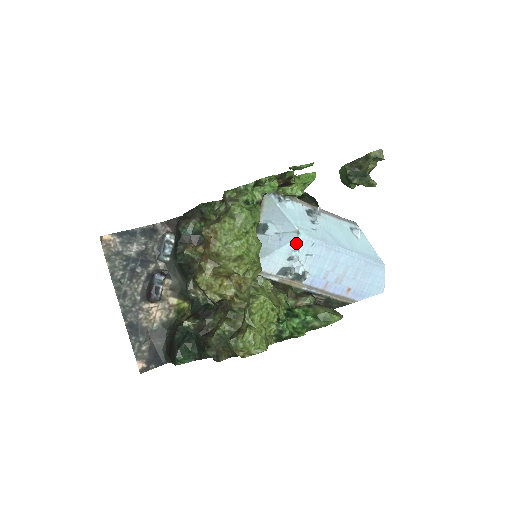
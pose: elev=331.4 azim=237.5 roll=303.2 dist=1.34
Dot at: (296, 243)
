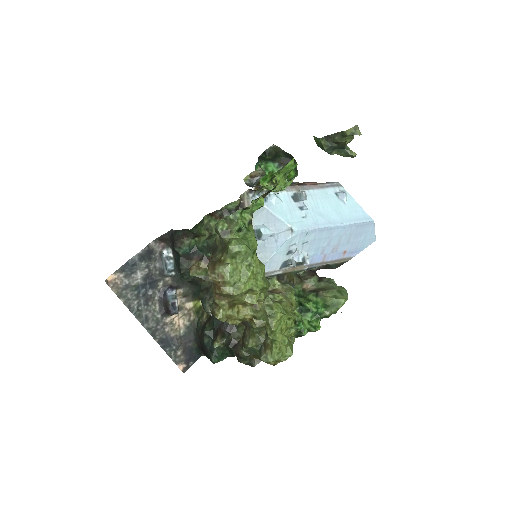
Dot at: (292, 239)
